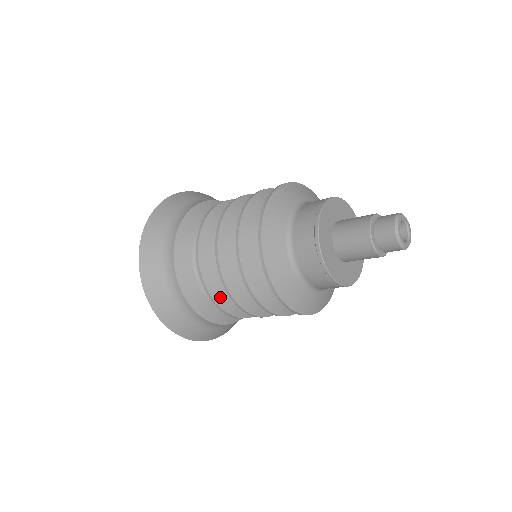
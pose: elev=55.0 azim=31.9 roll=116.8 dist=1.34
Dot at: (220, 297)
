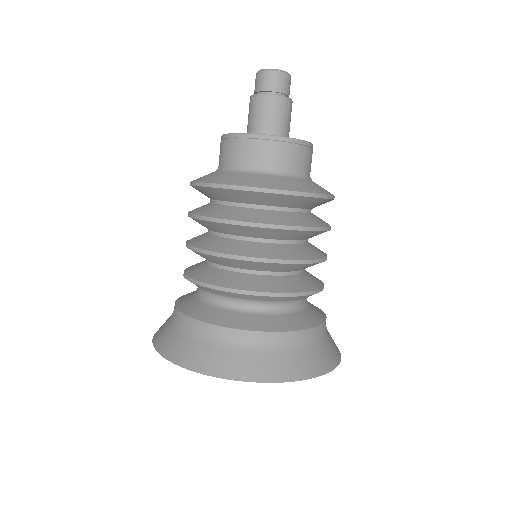
Dot at: (251, 286)
